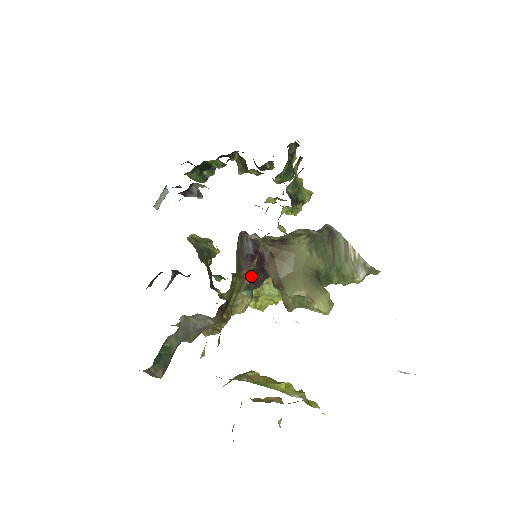
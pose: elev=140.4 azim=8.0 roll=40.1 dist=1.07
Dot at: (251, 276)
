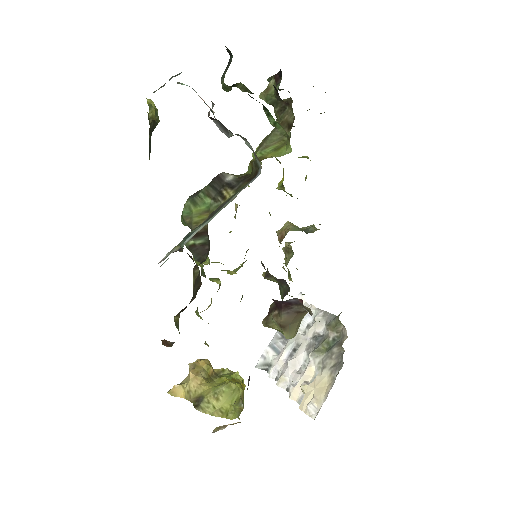
Dot at: occluded
